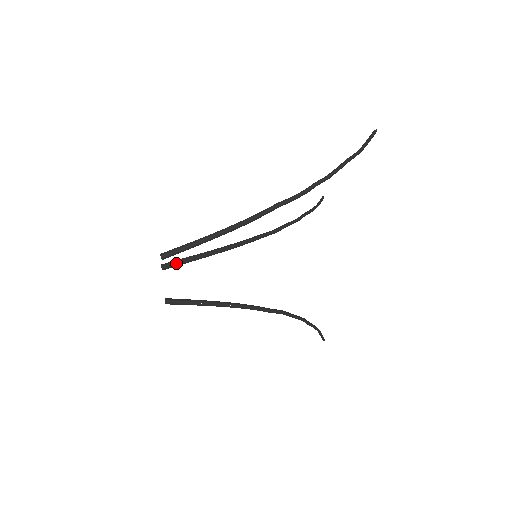
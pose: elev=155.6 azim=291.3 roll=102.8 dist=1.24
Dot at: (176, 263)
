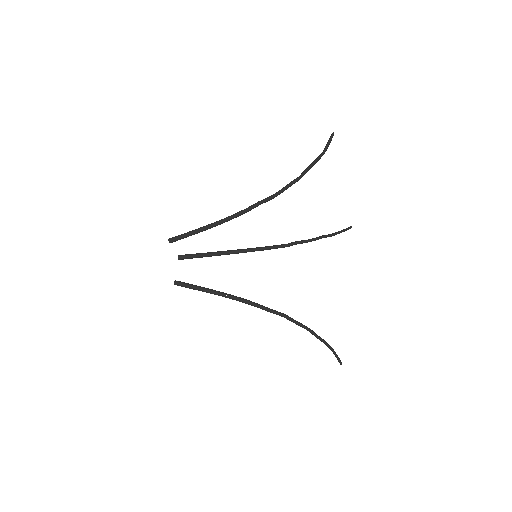
Dot at: (190, 255)
